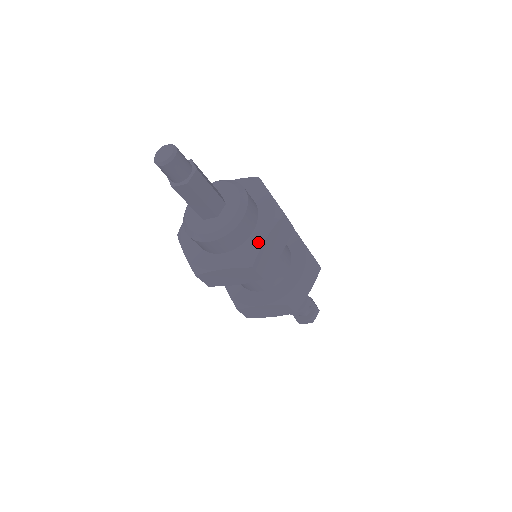
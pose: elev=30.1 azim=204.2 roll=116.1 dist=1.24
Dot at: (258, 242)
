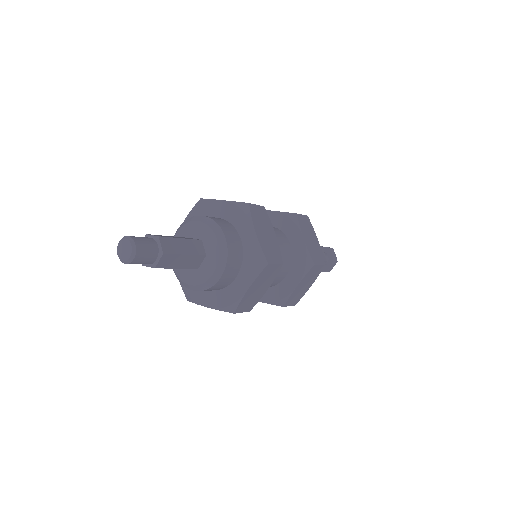
Dot at: (240, 291)
